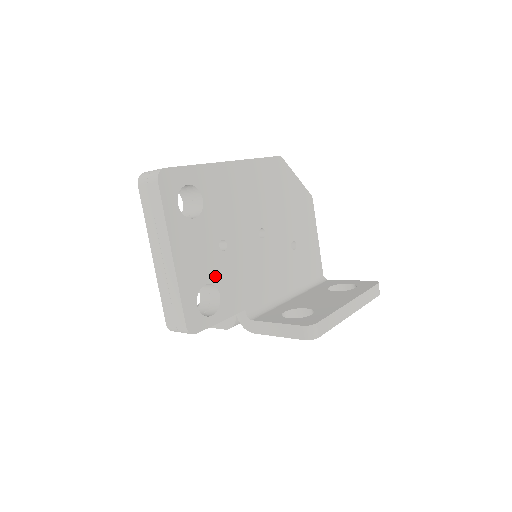
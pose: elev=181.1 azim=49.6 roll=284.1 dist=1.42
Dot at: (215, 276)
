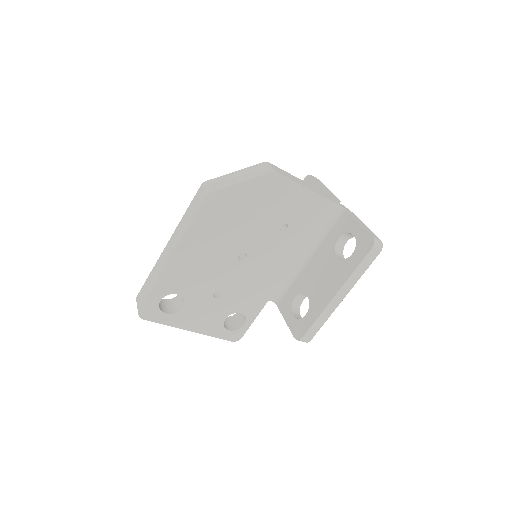
Dot at: (228, 310)
